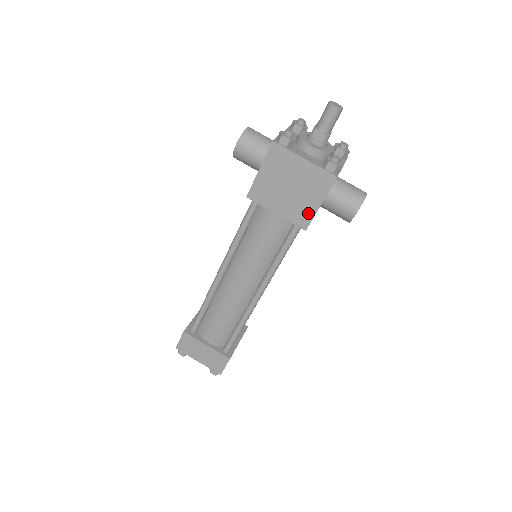
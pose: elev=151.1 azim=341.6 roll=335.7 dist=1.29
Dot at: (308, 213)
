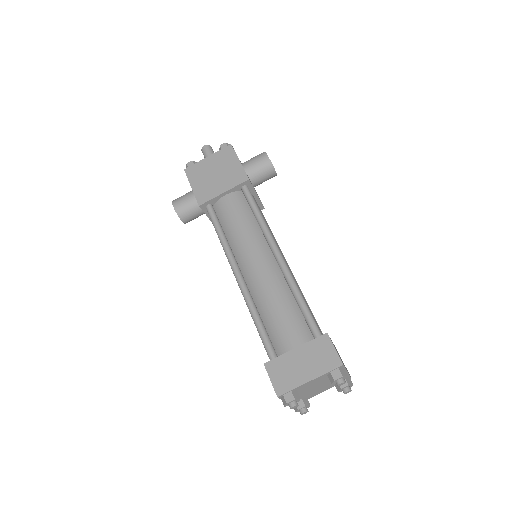
Dot at: (239, 171)
